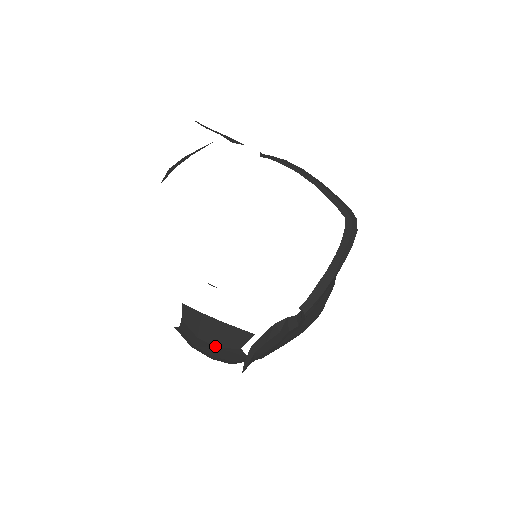
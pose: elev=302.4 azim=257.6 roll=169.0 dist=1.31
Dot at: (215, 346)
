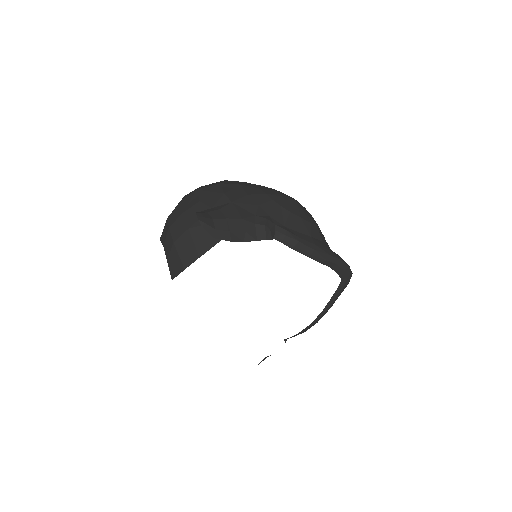
Dot at: occluded
